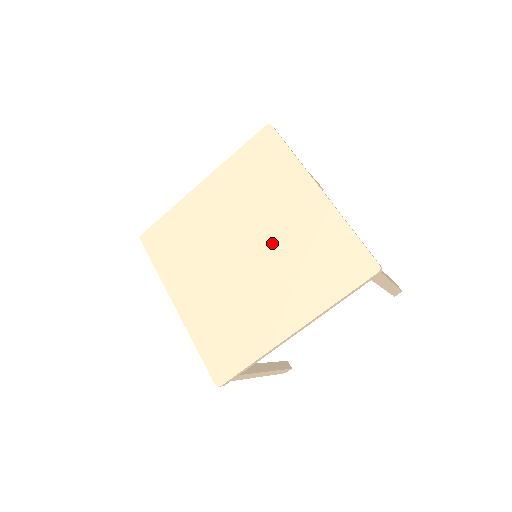
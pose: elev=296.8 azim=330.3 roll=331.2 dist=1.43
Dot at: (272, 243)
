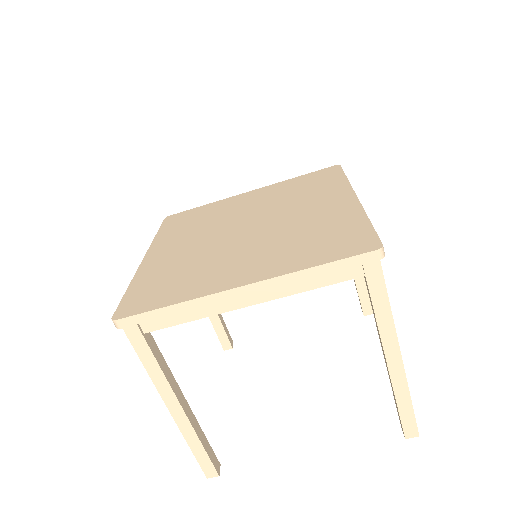
Dot at: (277, 225)
